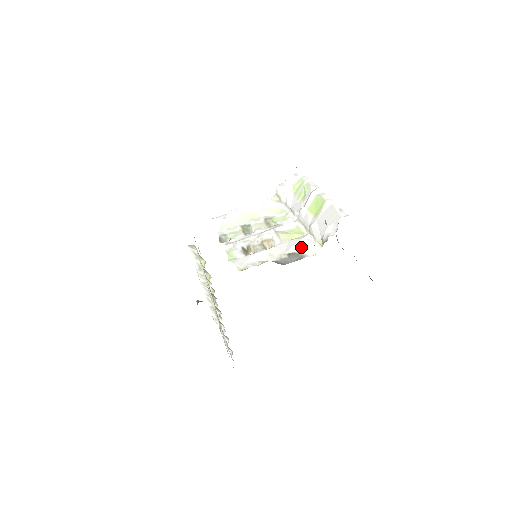
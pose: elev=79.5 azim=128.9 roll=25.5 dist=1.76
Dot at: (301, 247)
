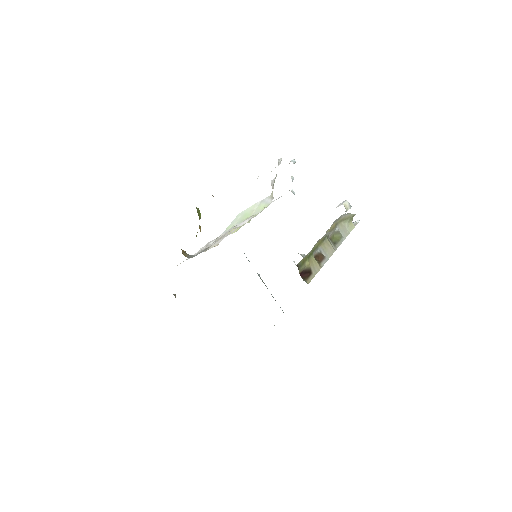
Dot at: (218, 240)
